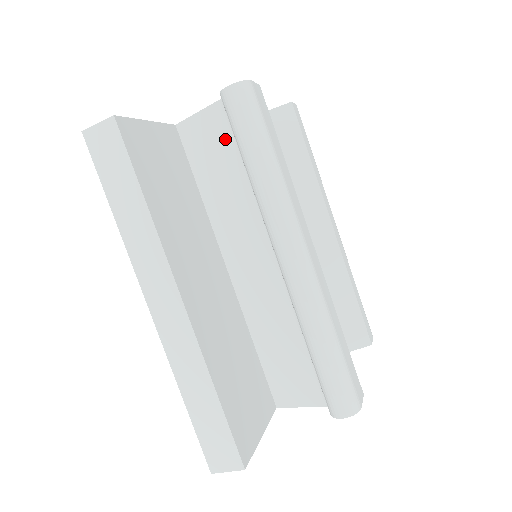
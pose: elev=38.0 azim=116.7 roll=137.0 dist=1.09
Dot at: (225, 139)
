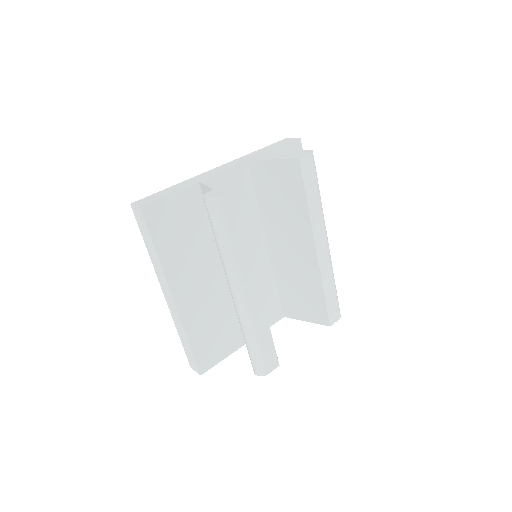
Dot at: occluded
